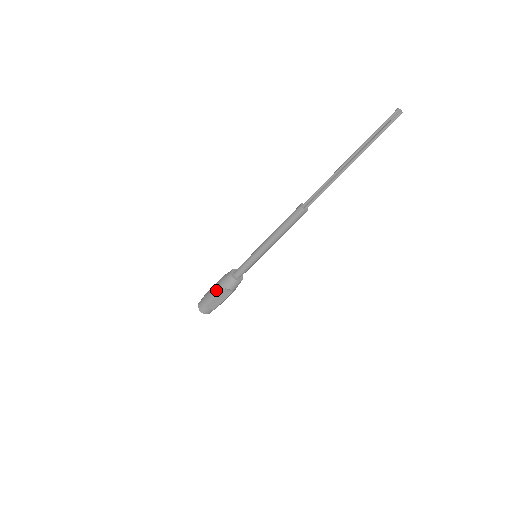
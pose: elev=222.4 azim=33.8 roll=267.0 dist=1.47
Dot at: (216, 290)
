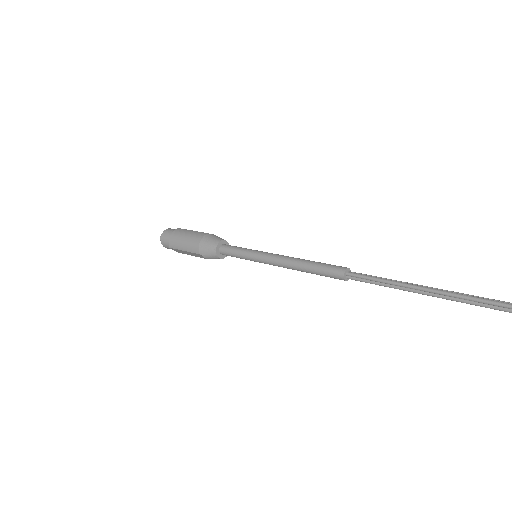
Dot at: (190, 247)
